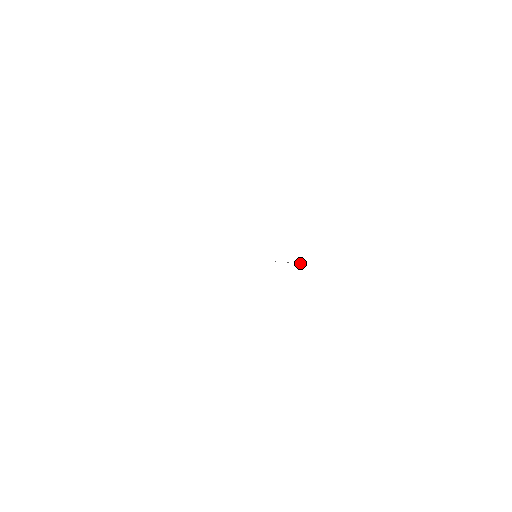
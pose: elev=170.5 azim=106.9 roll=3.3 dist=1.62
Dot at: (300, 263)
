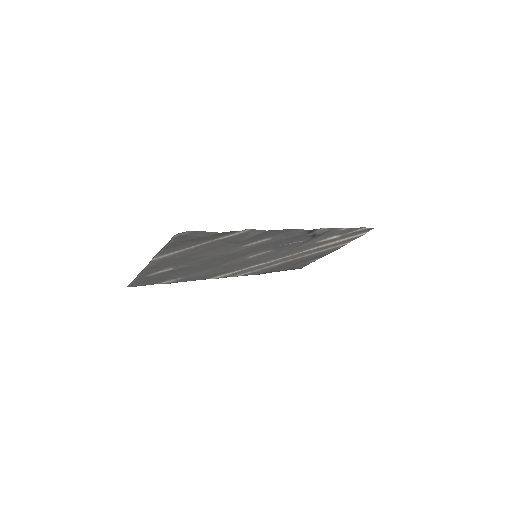
Dot at: (300, 241)
